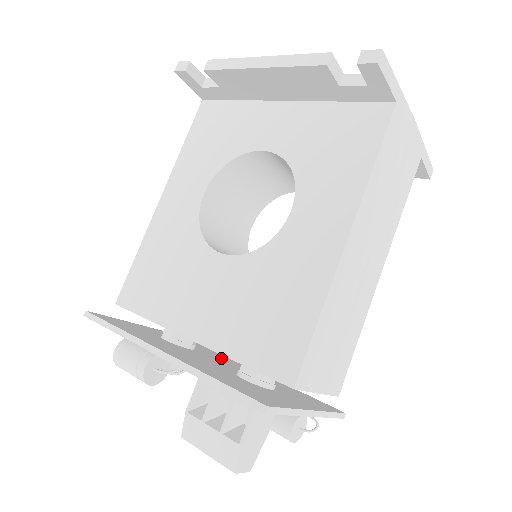
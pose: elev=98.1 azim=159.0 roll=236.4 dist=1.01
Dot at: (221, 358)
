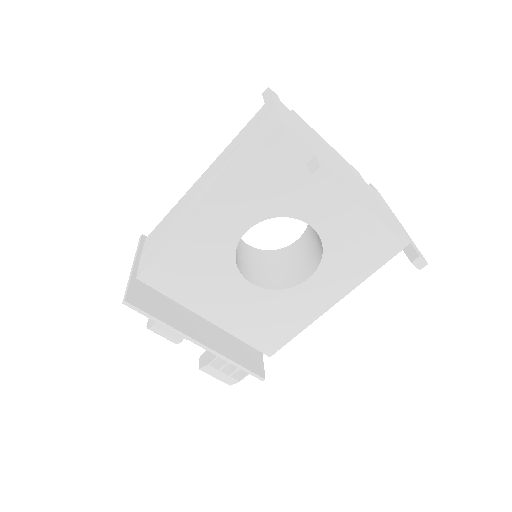
Dot at: occluded
